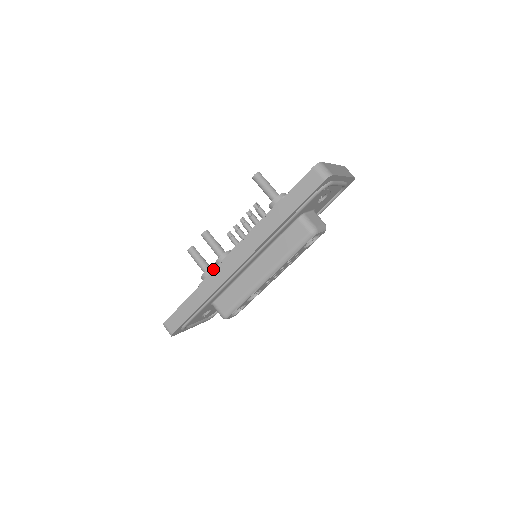
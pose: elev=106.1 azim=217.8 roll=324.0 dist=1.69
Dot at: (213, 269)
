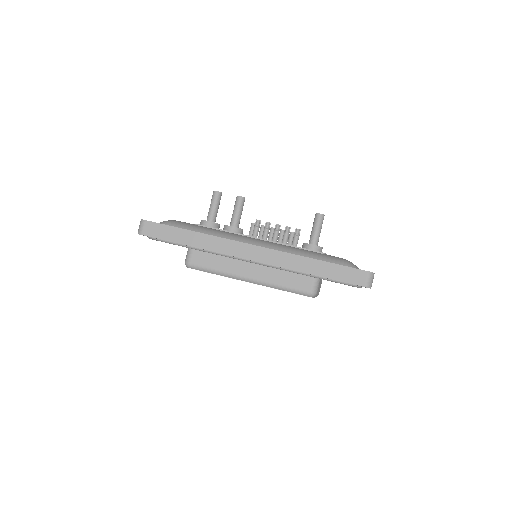
Dot at: (220, 229)
